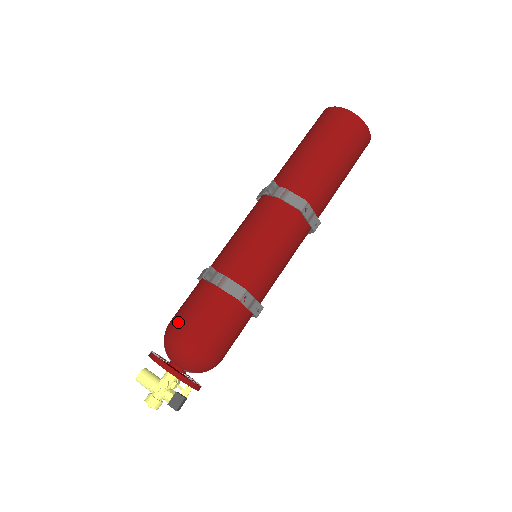
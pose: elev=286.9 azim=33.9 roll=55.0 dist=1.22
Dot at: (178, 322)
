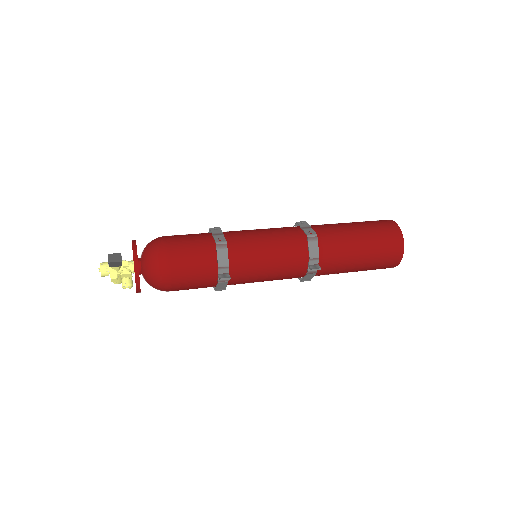
Dot at: occluded
